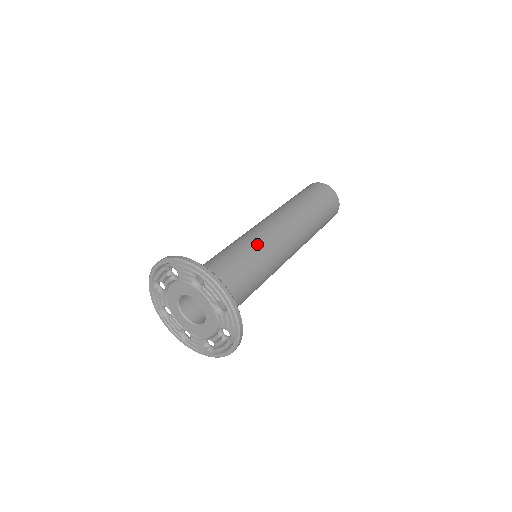
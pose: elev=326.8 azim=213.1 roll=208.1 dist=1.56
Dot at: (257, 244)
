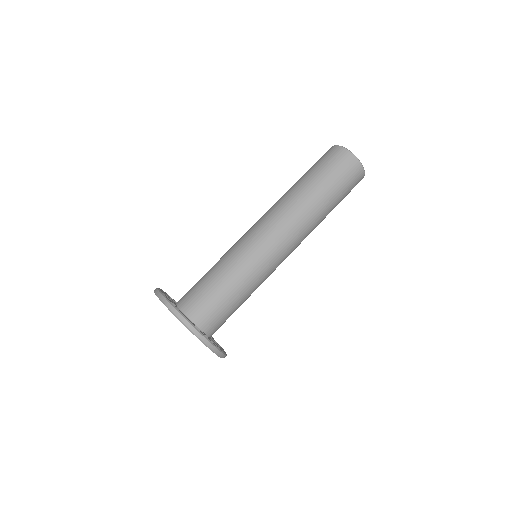
Dot at: (265, 278)
